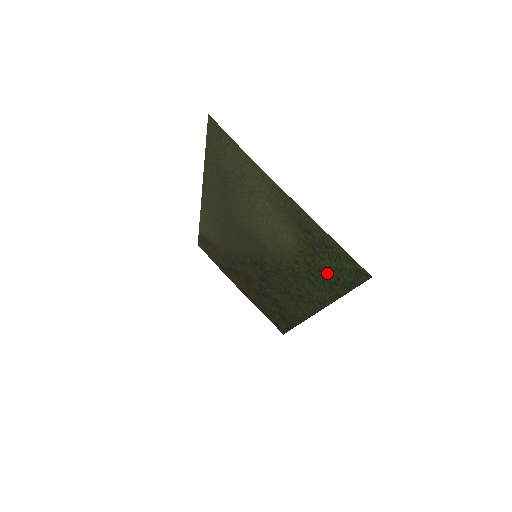
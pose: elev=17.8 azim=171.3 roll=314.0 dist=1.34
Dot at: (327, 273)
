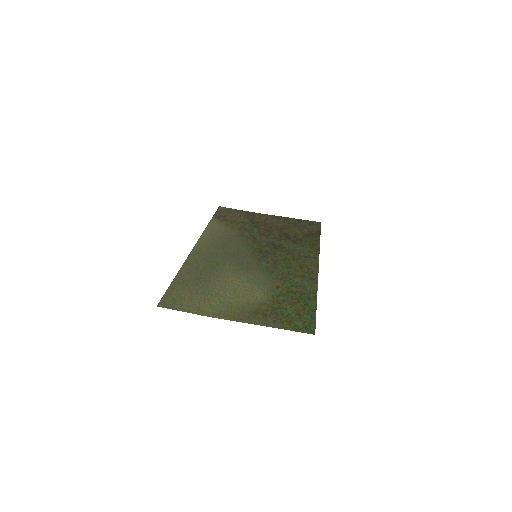
Dot at: (296, 304)
